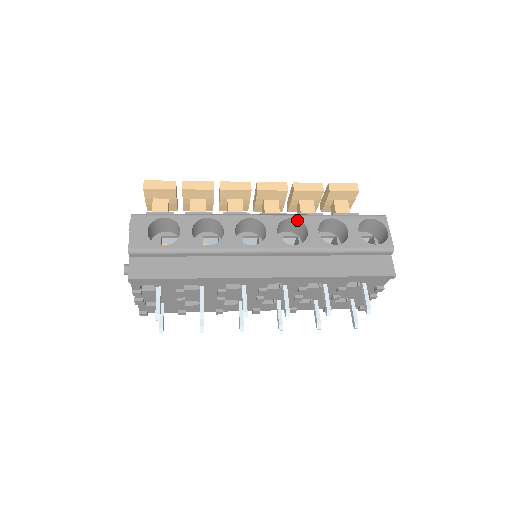
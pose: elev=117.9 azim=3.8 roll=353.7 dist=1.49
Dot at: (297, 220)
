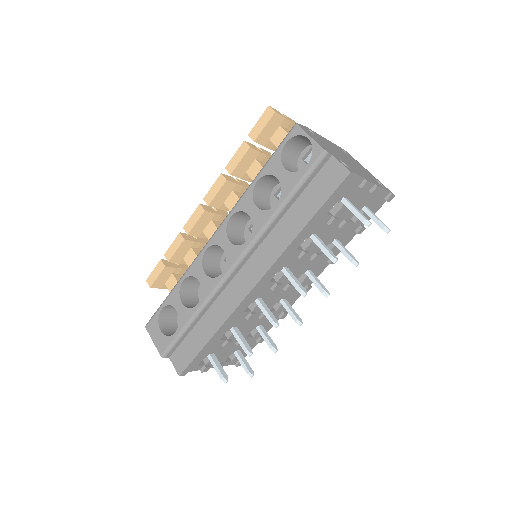
Dot at: (236, 213)
